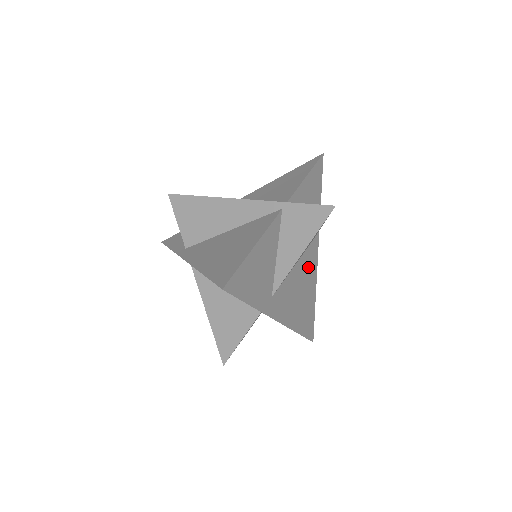
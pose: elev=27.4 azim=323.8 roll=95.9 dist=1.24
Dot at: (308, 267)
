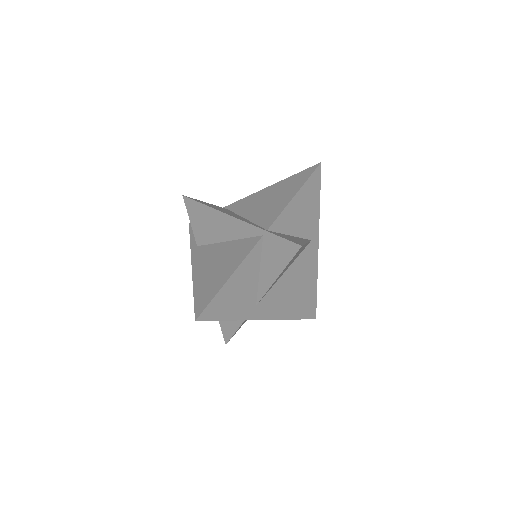
Dot at: (304, 266)
